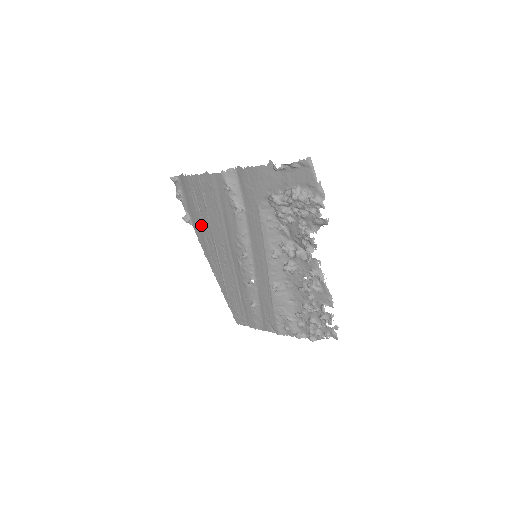
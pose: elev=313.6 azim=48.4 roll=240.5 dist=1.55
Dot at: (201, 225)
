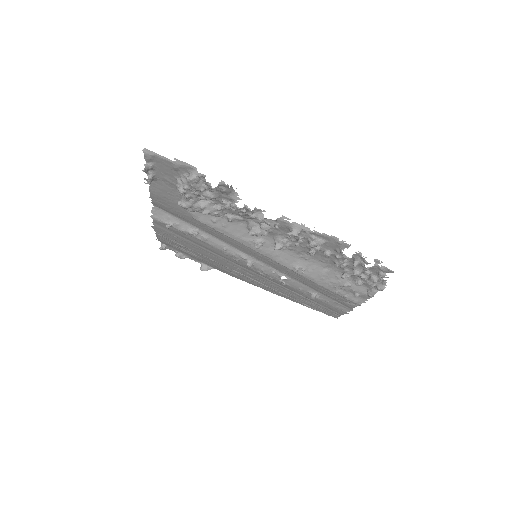
Dot at: (212, 264)
